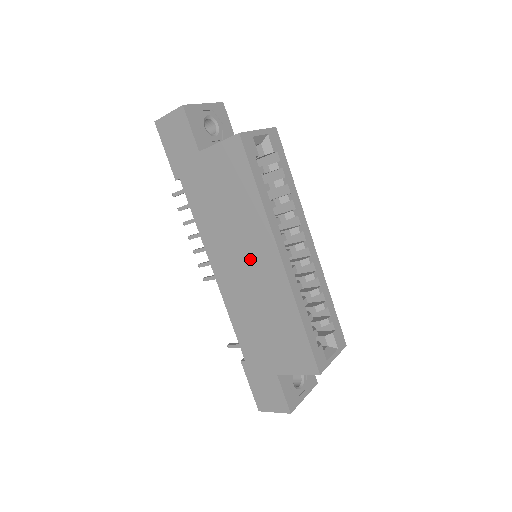
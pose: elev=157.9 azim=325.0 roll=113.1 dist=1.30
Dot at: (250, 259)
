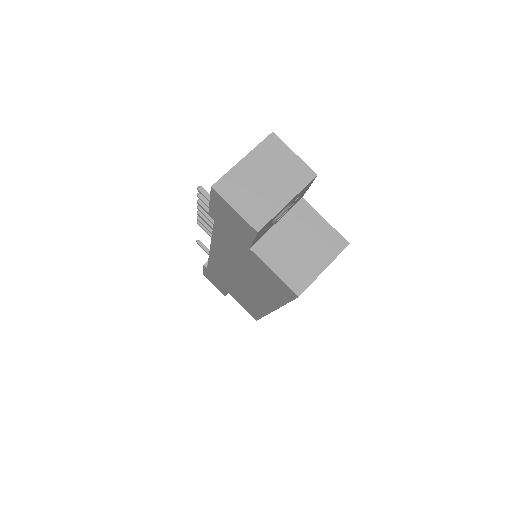
Dot at: (248, 286)
